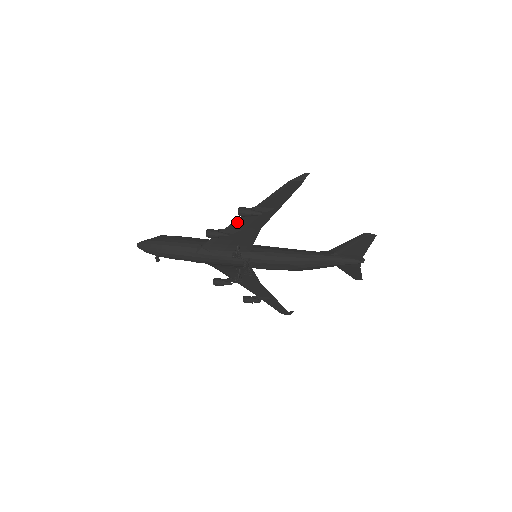
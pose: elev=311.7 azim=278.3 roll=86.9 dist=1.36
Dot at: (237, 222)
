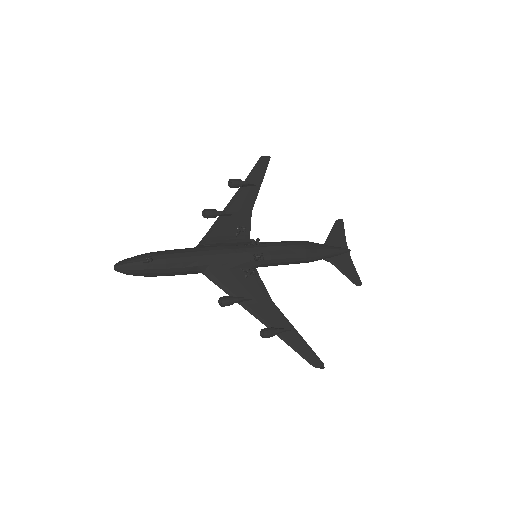
Dot at: (228, 206)
